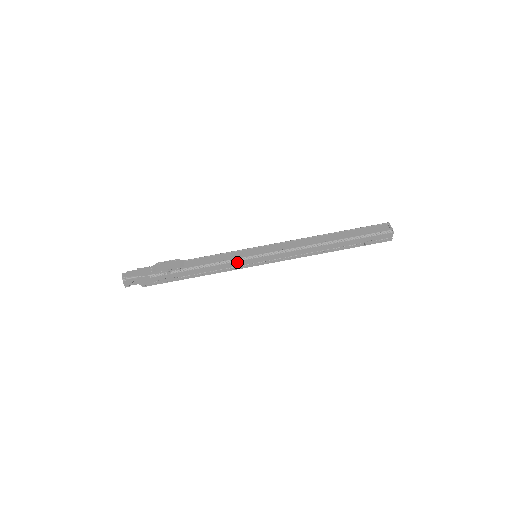
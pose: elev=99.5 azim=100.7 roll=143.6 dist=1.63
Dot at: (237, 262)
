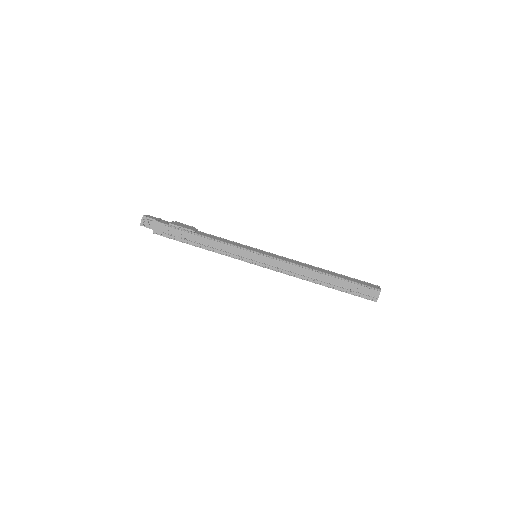
Dot at: (239, 249)
